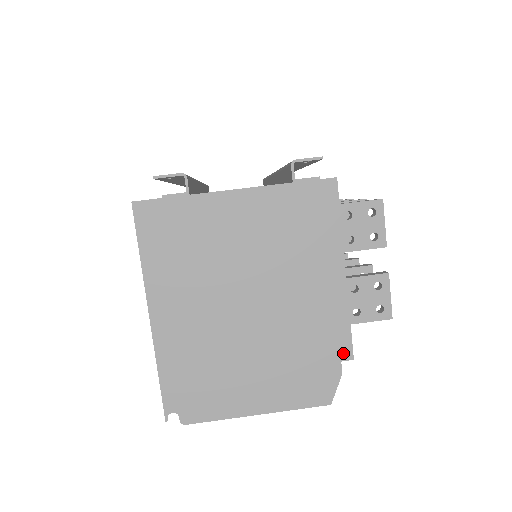
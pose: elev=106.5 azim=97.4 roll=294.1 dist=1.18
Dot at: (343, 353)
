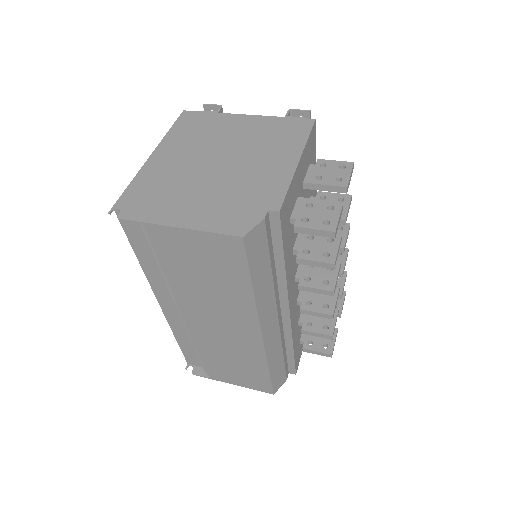
Dot at: (273, 205)
